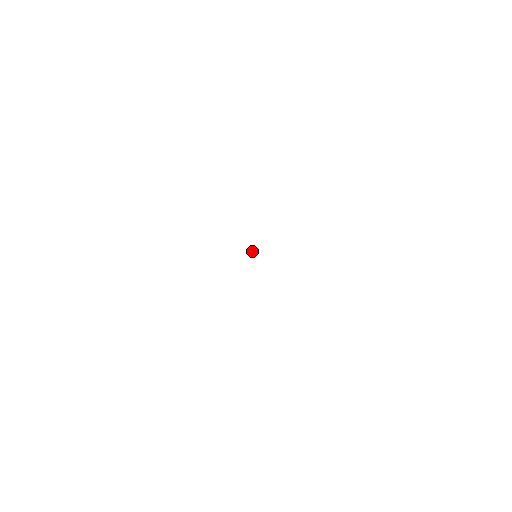
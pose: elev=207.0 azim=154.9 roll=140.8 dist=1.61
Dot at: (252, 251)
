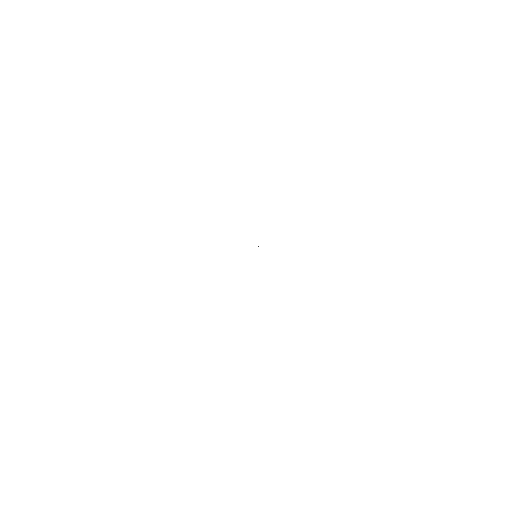
Dot at: occluded
